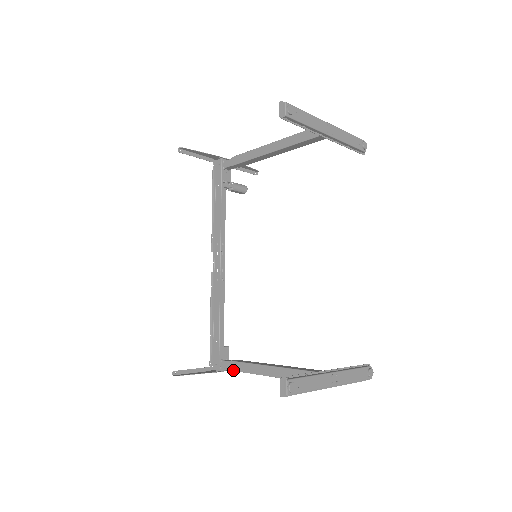
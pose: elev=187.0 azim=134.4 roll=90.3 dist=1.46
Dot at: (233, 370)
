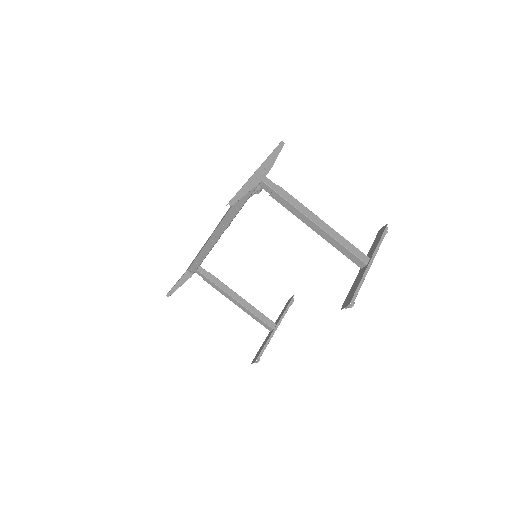
Dot at: occluded
